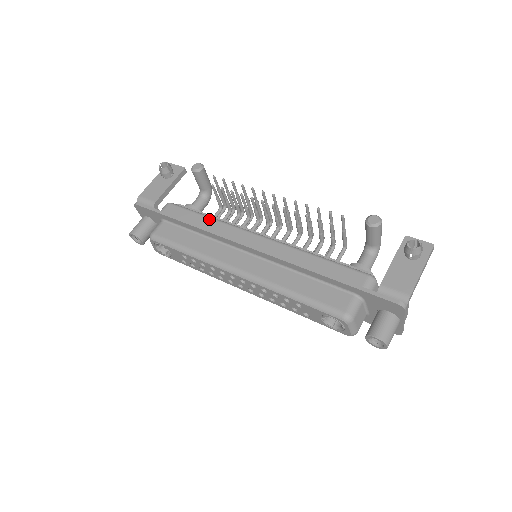
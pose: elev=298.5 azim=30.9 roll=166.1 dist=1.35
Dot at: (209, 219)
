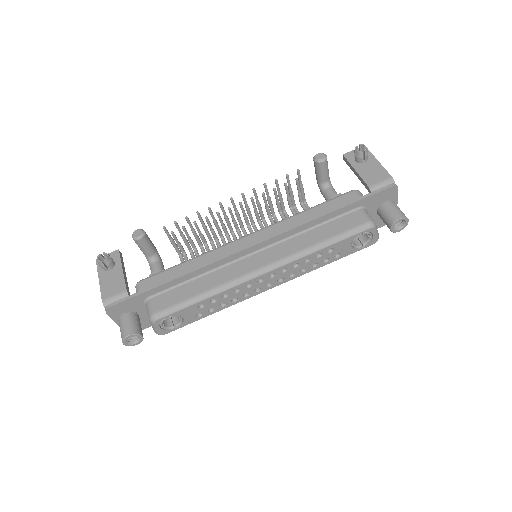
Dot at: (193, 260)
